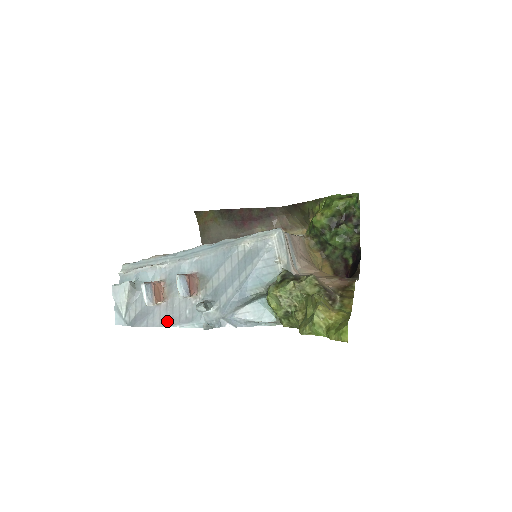
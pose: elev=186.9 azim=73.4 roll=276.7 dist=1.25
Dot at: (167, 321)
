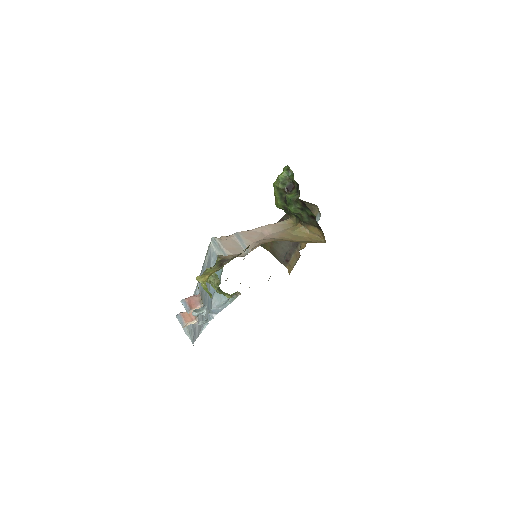
Dot at: (199, 331)
